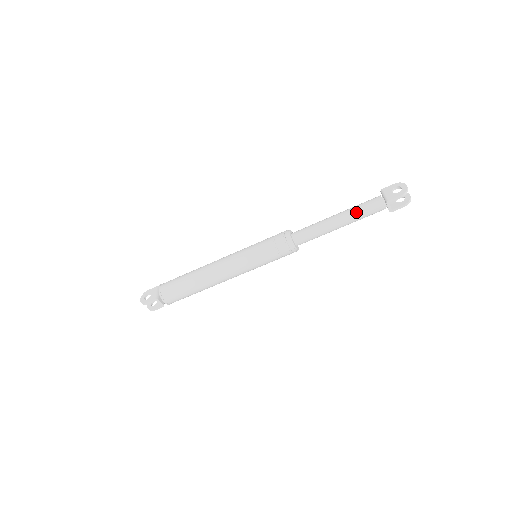
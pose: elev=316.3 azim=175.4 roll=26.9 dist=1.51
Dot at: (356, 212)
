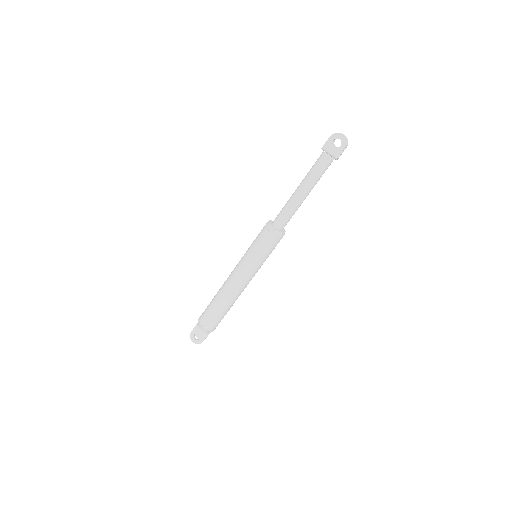
Dot at: (315, 180)
